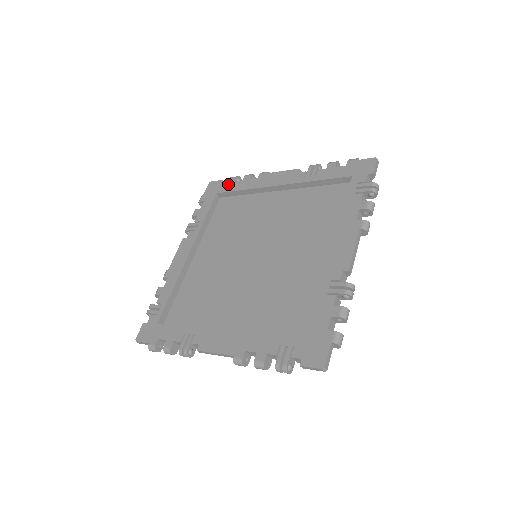
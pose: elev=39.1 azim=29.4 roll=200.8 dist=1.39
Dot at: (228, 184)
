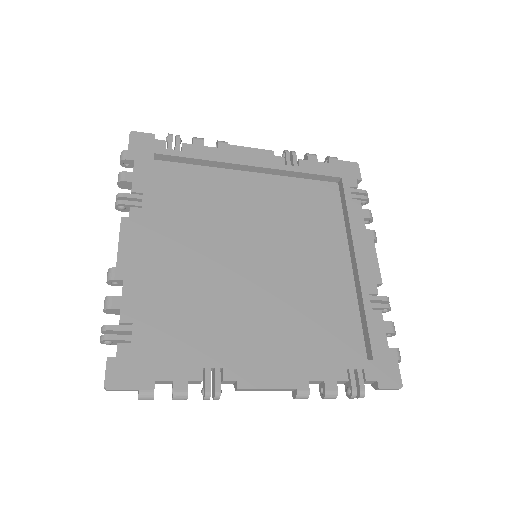
Dot at: (170, 144)
